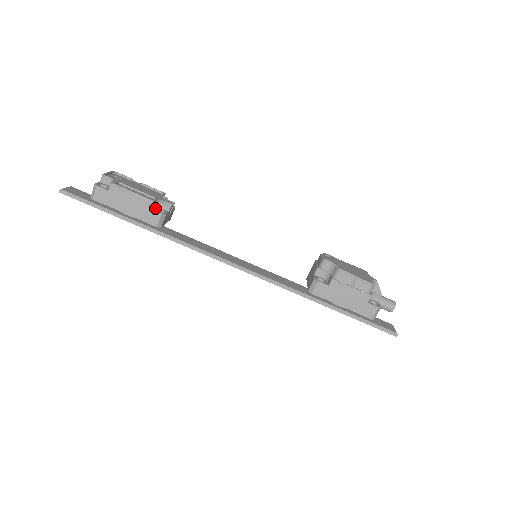
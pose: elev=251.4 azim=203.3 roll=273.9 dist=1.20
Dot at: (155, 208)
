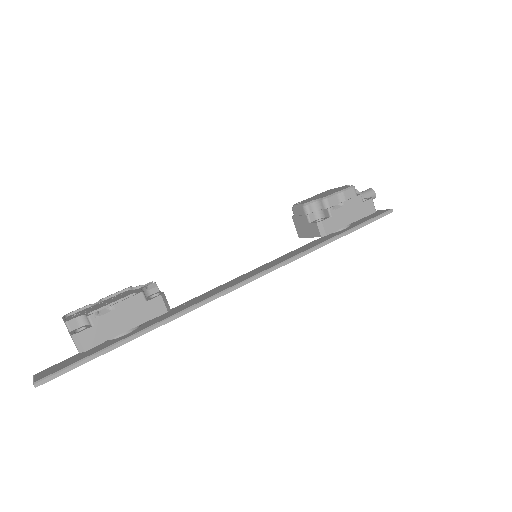
Dot at: (148, 298)
